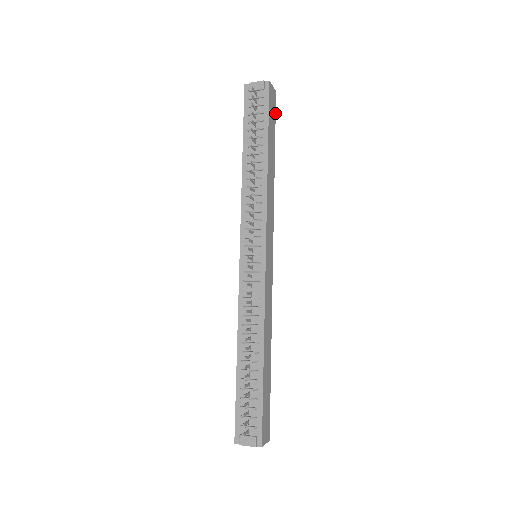
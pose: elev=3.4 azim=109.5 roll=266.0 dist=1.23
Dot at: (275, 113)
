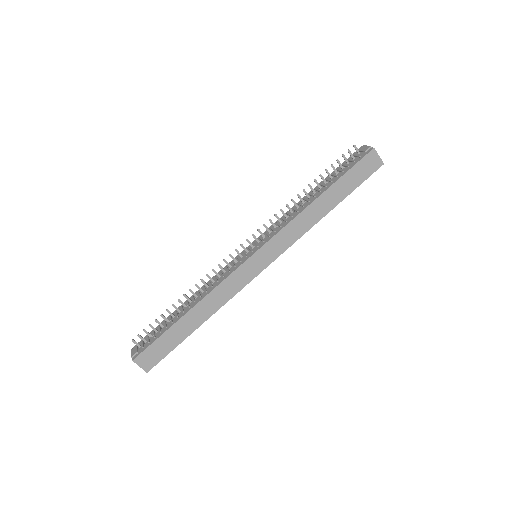
Dot at: (367, 177)
